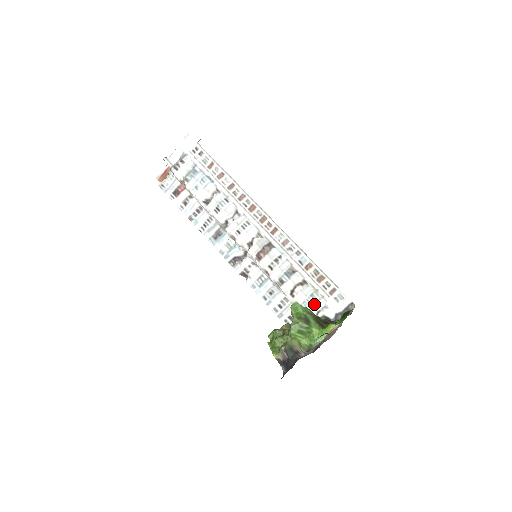
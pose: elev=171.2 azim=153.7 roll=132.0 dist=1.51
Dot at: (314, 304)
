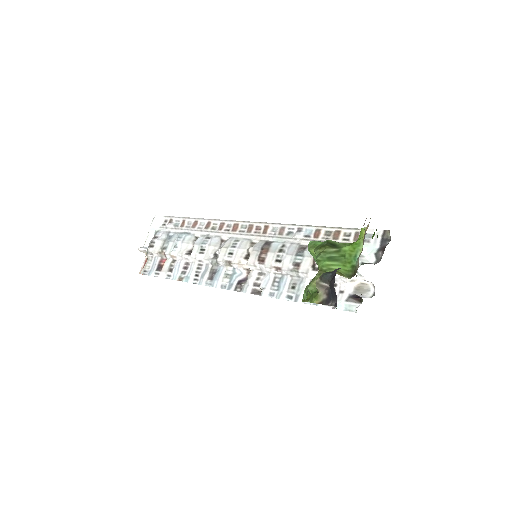
Dot at: occluded
